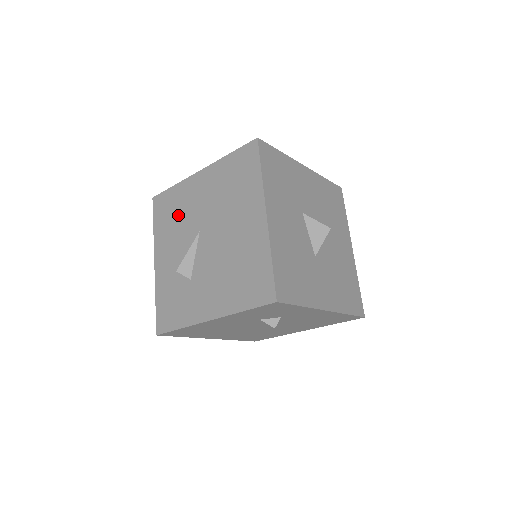
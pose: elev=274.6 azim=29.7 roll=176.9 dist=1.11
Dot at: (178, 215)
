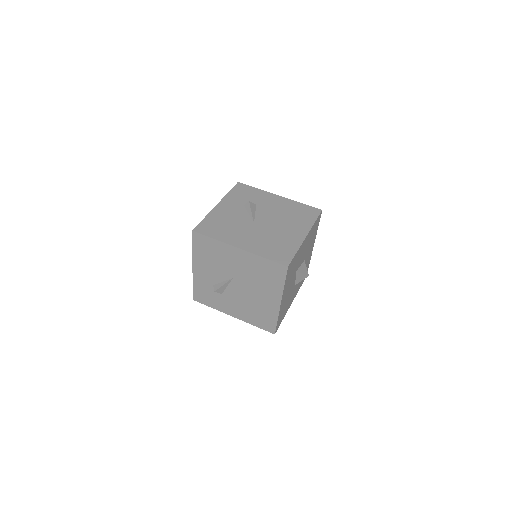
Dot at: (216, 258)
